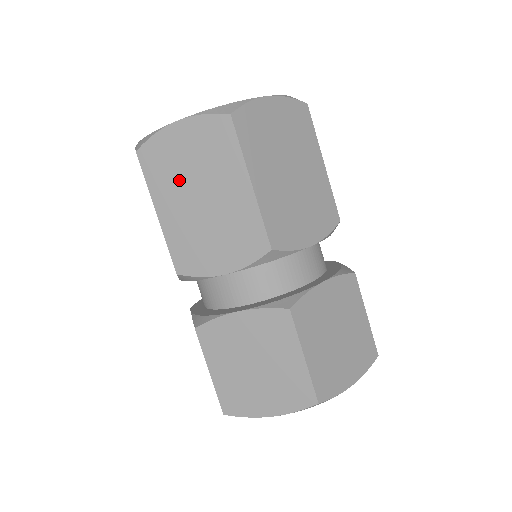
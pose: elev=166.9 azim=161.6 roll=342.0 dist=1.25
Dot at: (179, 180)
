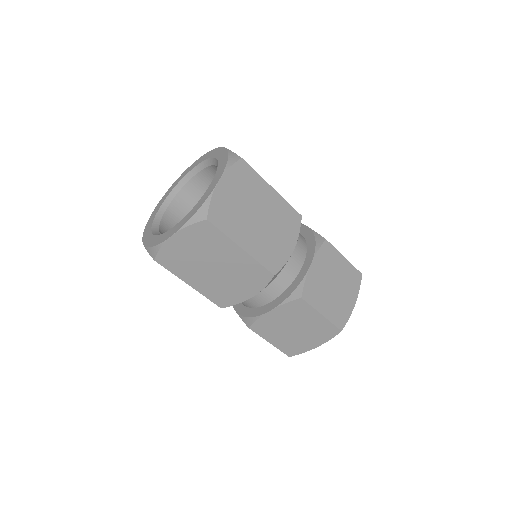
Dot at: (193, 264)
